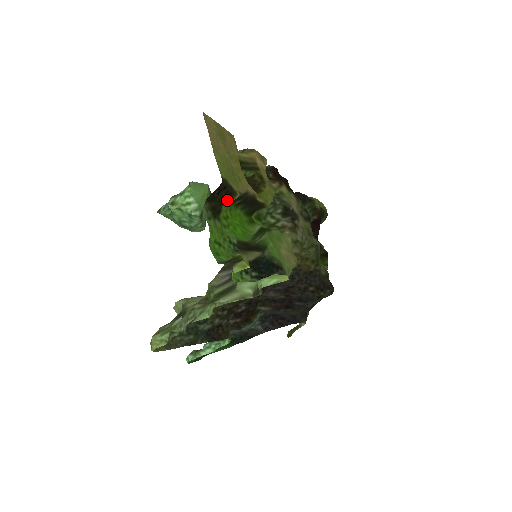
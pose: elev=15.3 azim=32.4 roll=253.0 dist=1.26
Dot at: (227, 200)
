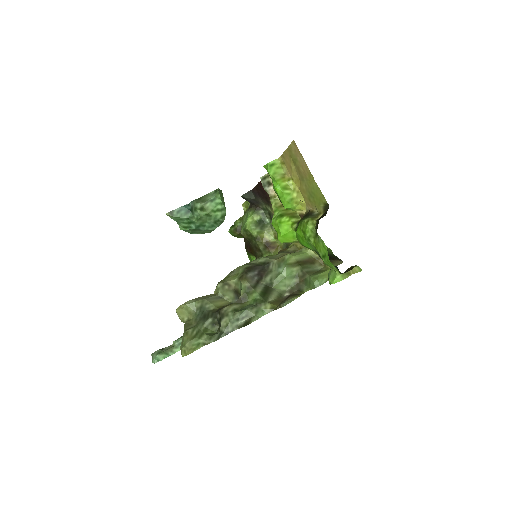
Dot at: occluded
